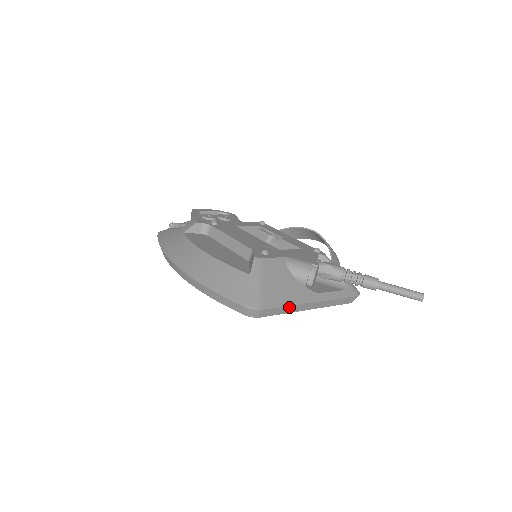
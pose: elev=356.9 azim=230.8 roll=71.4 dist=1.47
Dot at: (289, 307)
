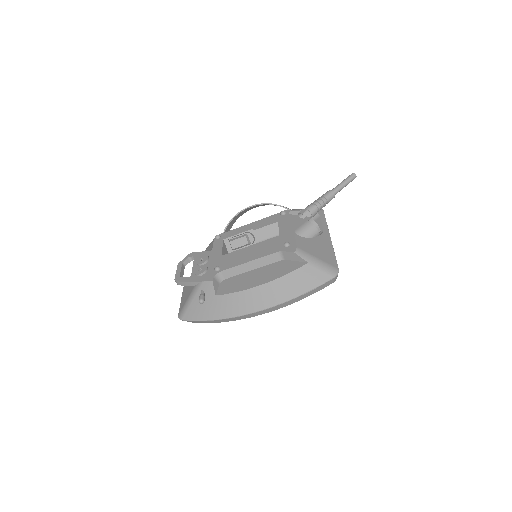
Dot at: occluded
